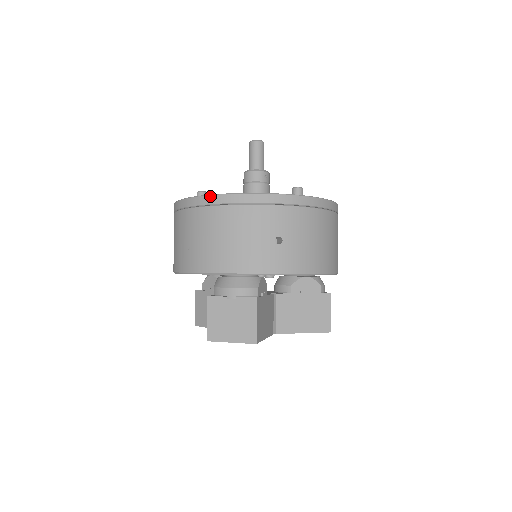
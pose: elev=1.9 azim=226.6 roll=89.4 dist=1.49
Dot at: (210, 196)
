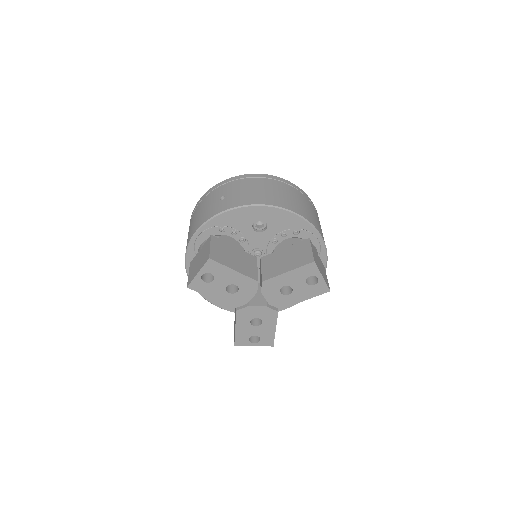
Dot at: (192, 213)
